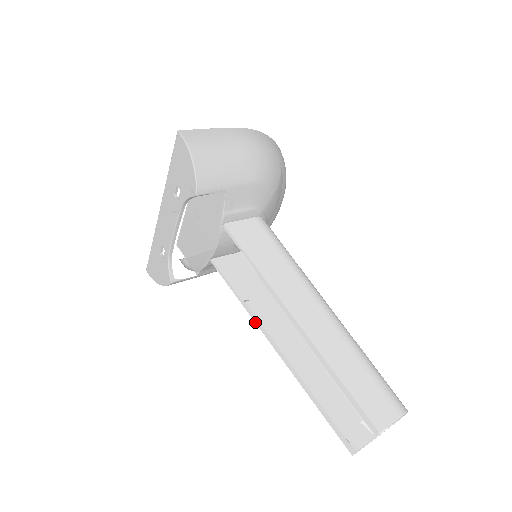
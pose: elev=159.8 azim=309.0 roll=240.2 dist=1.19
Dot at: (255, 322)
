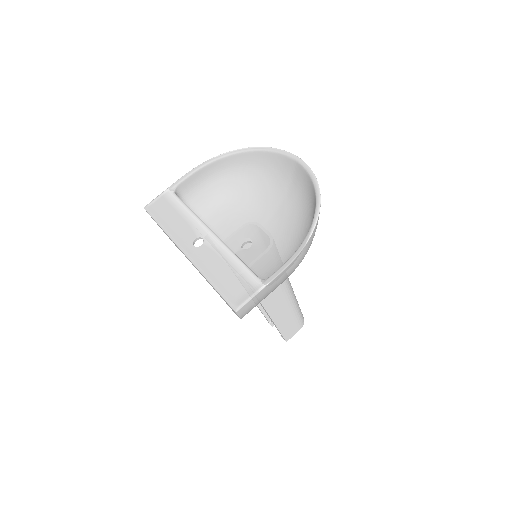
Dot at: occluded
